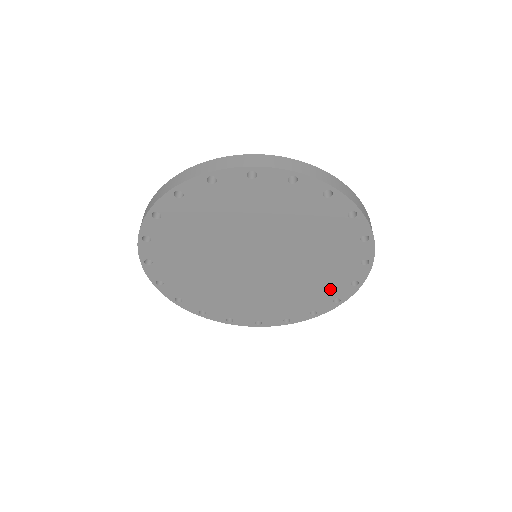
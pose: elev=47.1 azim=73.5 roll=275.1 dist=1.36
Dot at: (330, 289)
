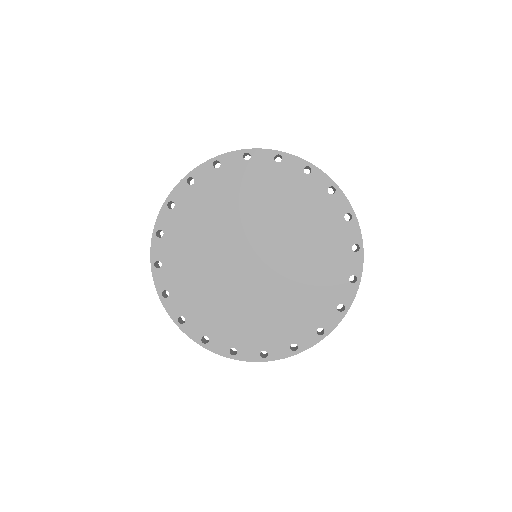
Dot at: (272, 336)
